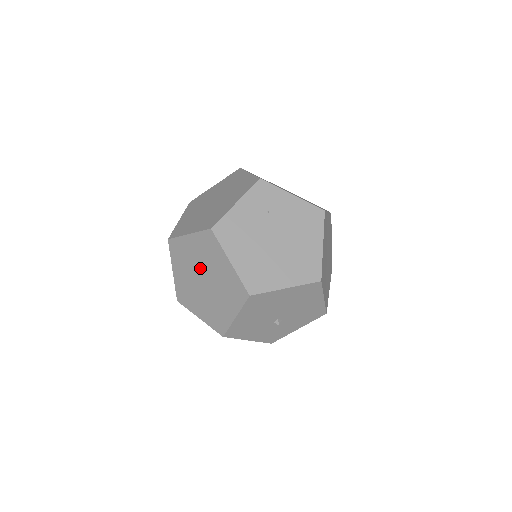
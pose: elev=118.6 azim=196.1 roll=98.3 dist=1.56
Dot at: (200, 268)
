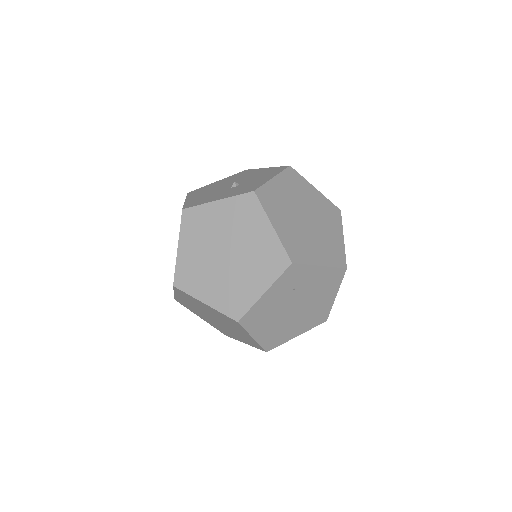
Dot at: (213, 316)
